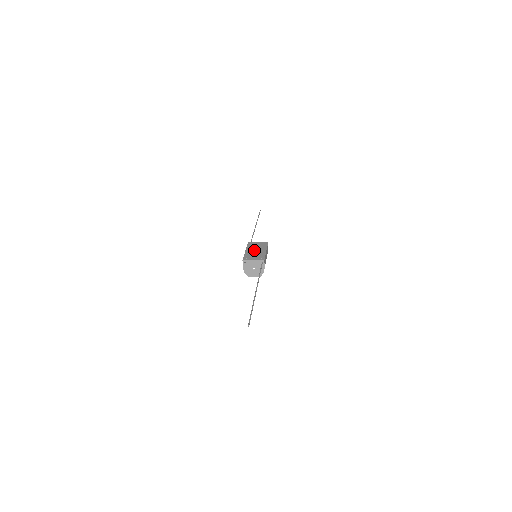
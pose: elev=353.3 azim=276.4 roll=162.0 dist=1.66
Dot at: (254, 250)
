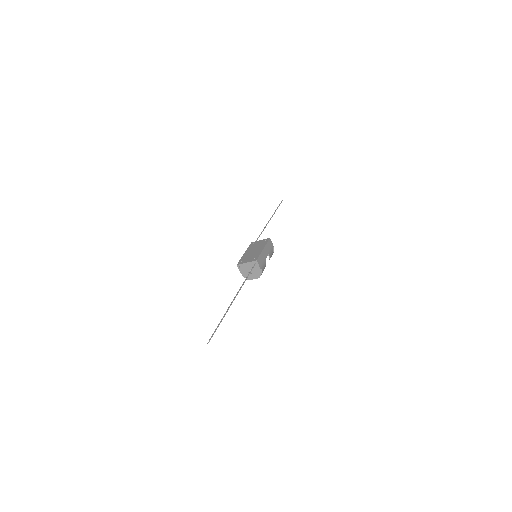
Dot at: (252, 250)
